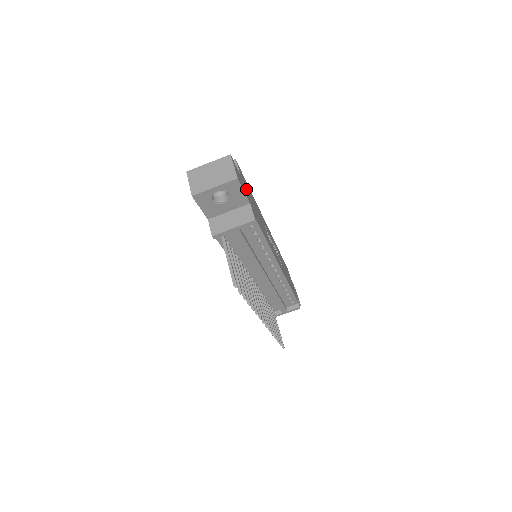
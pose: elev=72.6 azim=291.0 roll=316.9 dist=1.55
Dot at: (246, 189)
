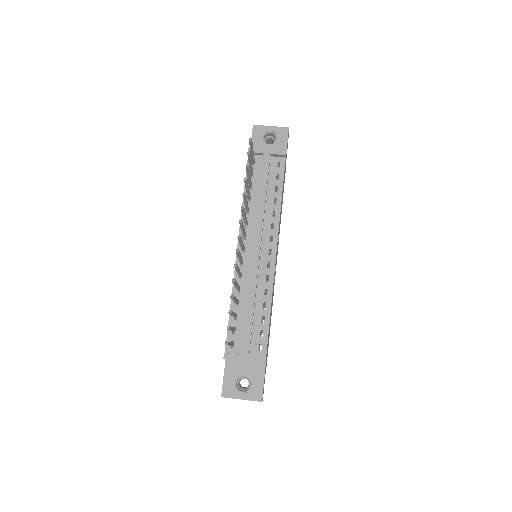
Dot at: occluded
